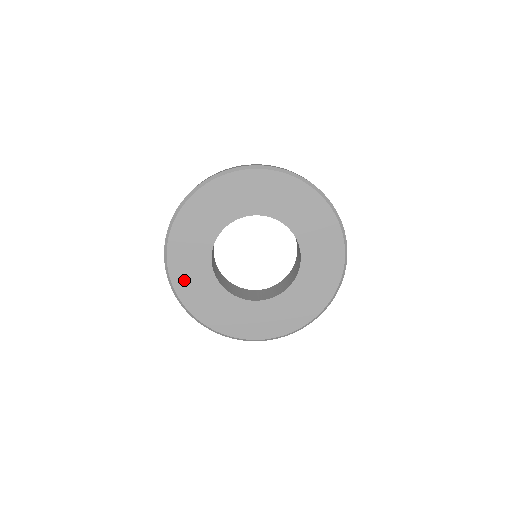
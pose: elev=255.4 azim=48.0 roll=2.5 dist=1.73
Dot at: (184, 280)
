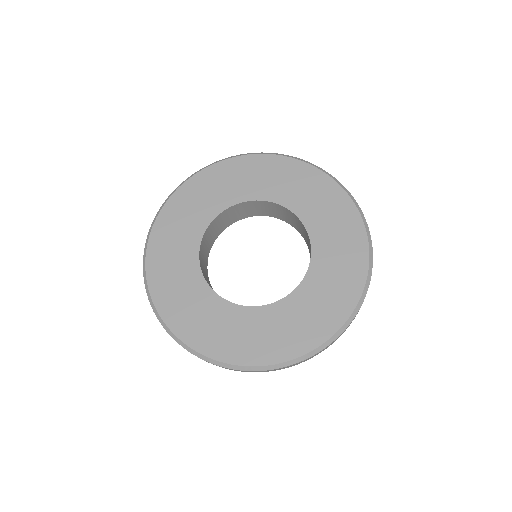
Dot at: (161, 259)
